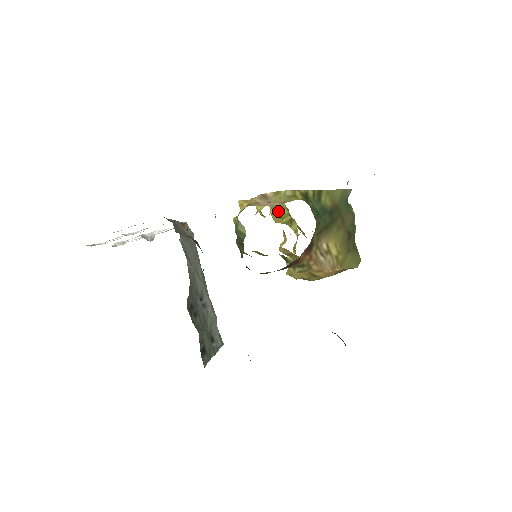
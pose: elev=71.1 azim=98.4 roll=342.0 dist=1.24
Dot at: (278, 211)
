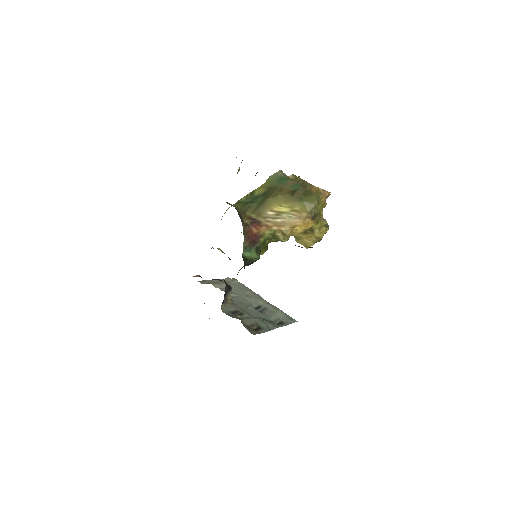
Dot at: occluded
